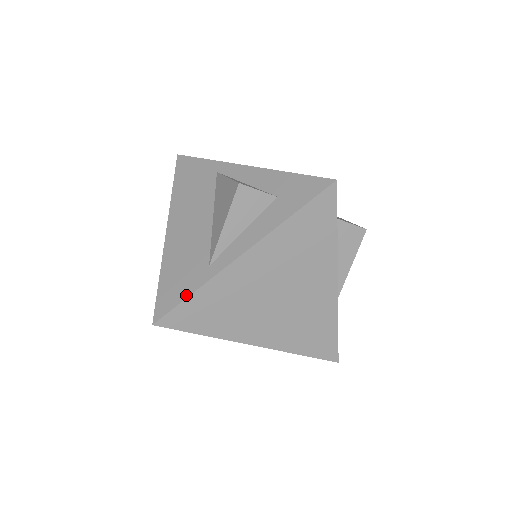
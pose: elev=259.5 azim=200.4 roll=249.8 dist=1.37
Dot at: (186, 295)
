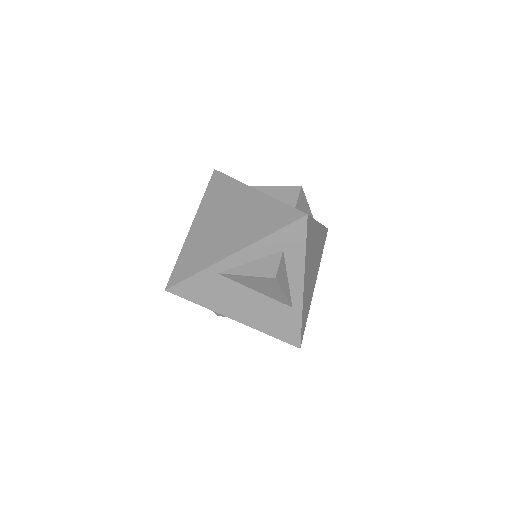
Dot at: (300, 326)
